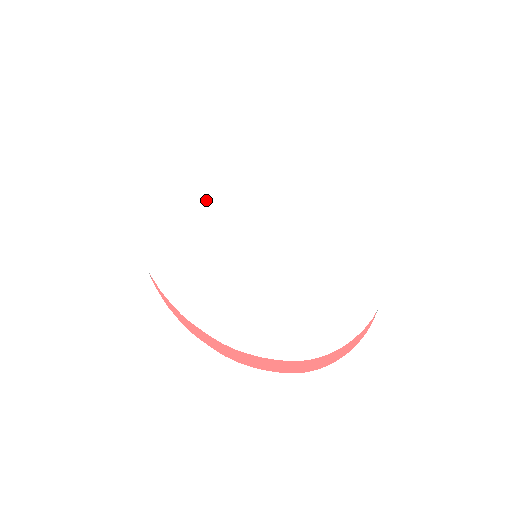
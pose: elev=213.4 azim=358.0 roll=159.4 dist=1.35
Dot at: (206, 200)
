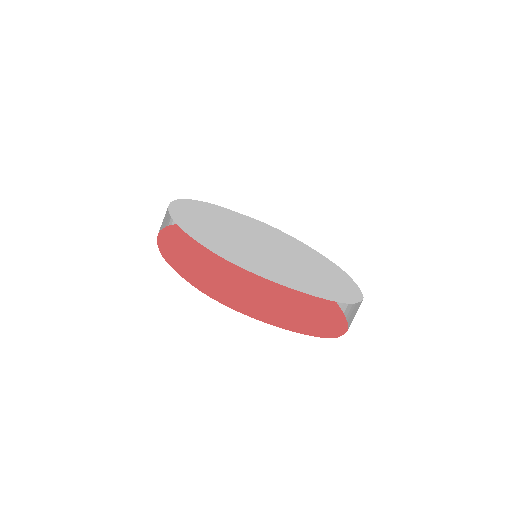
Dot at: (255, 225)
